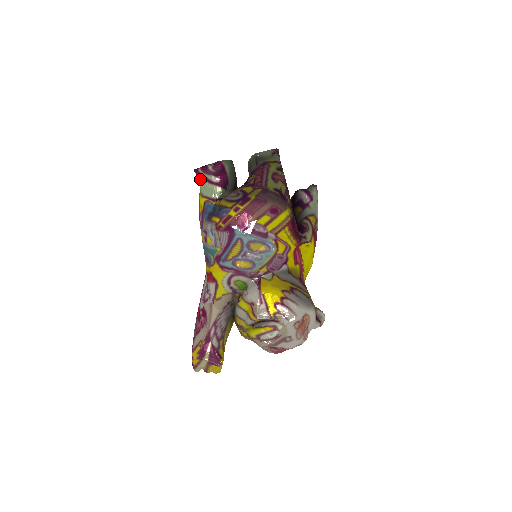
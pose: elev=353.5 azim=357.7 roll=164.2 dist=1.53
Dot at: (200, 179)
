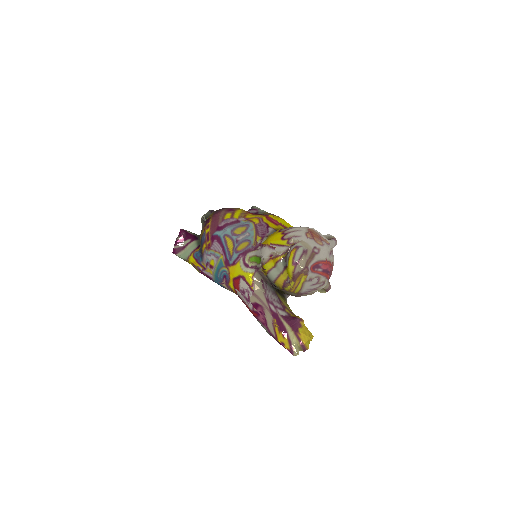
Dot at: (181, 254)
